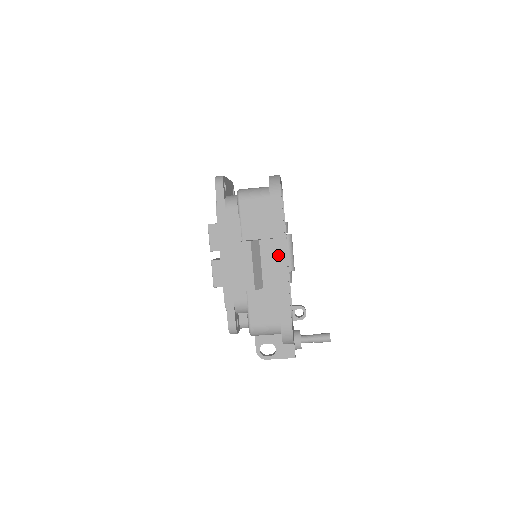
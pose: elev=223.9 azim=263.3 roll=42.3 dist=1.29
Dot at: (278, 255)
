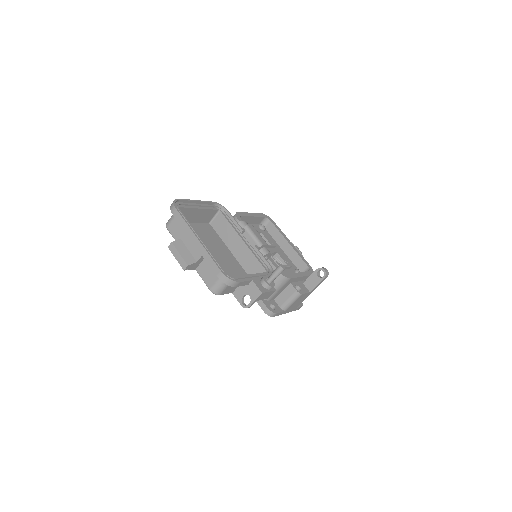
Dot at: (192, 239)
